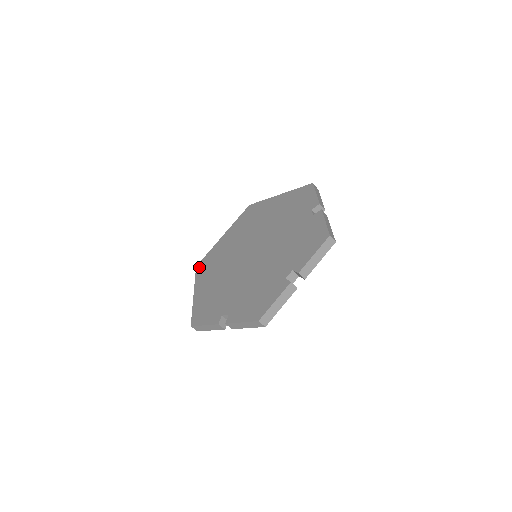
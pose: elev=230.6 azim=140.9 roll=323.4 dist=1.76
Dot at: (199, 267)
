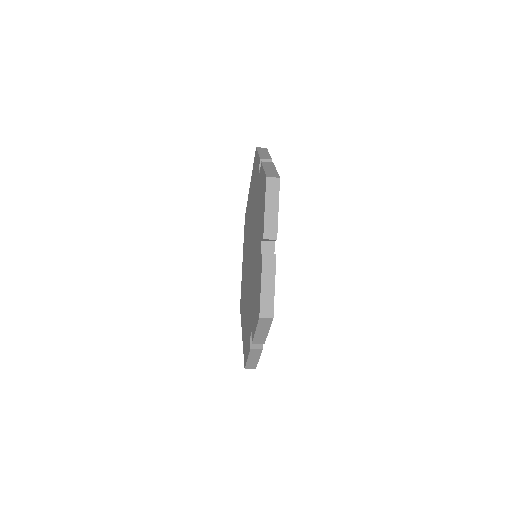
Dot at: (240, 306)
